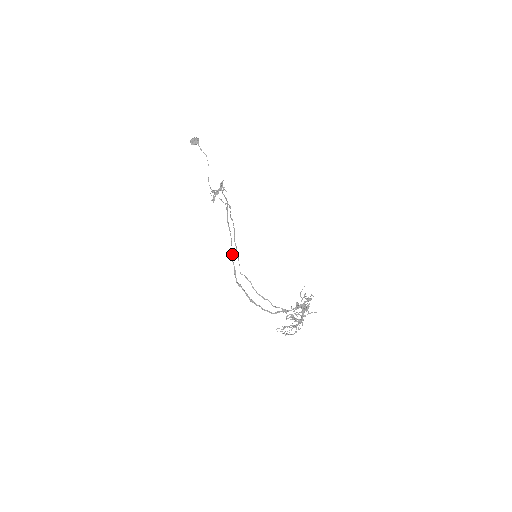
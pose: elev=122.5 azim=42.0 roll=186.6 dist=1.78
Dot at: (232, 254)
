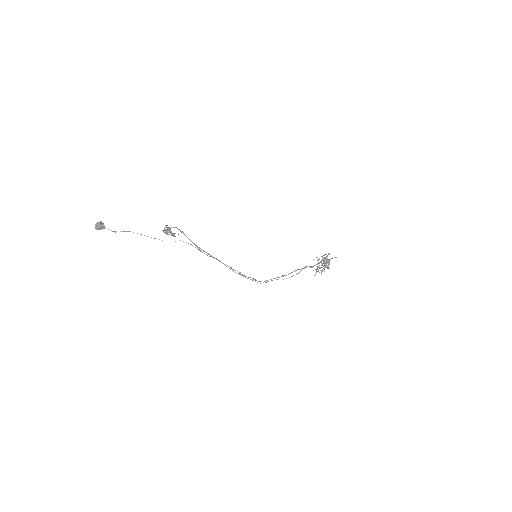
Dot at: occluded
